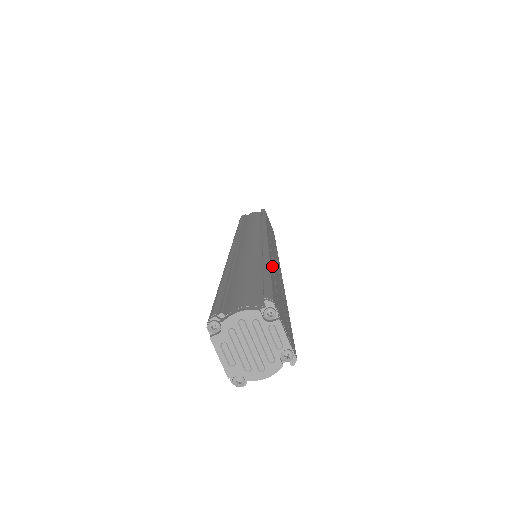
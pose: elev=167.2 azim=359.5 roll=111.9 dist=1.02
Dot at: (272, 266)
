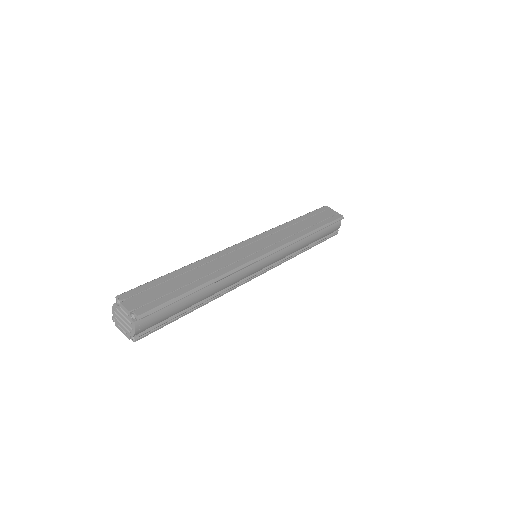
Dot at: (191, 268)
